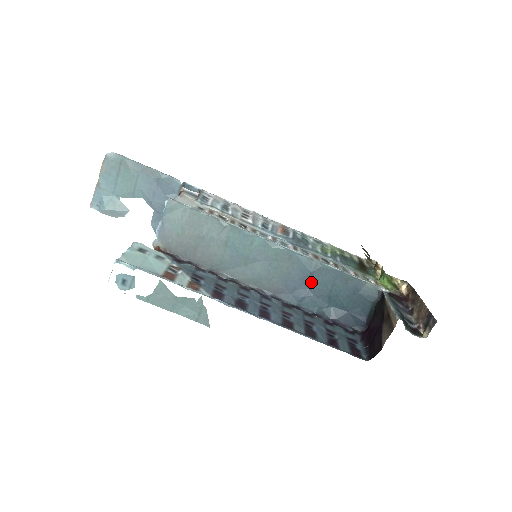
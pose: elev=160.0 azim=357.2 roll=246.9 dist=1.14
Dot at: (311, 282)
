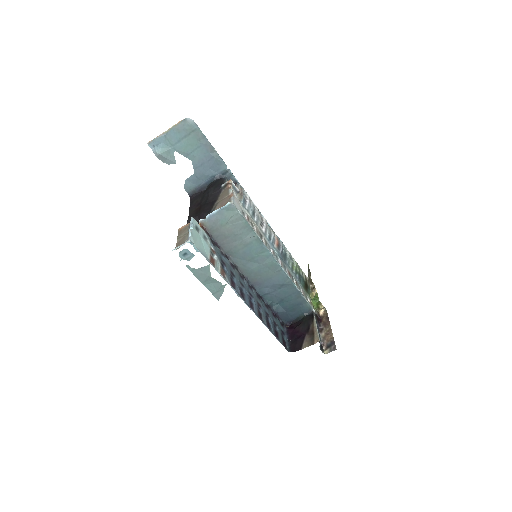
Dot at: (279, 288)
